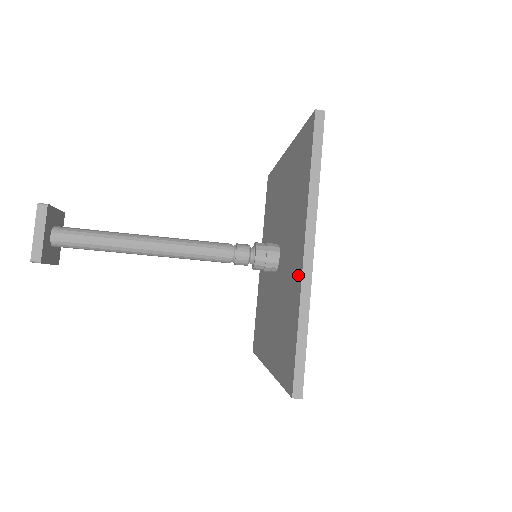
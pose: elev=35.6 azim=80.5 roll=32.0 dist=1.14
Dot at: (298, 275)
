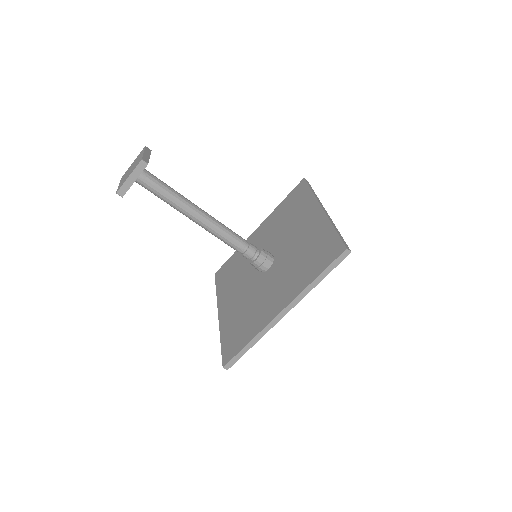
Dot at: (269, 316)
